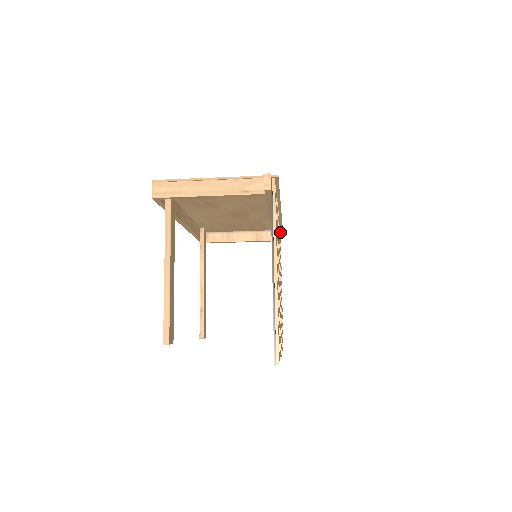
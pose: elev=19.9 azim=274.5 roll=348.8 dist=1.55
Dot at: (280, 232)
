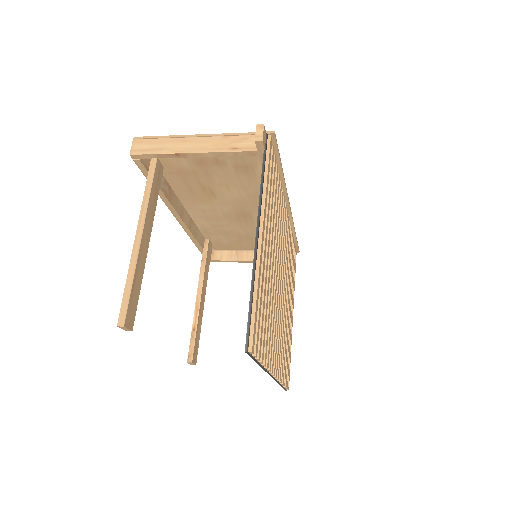
Dot at: (295, 251)
